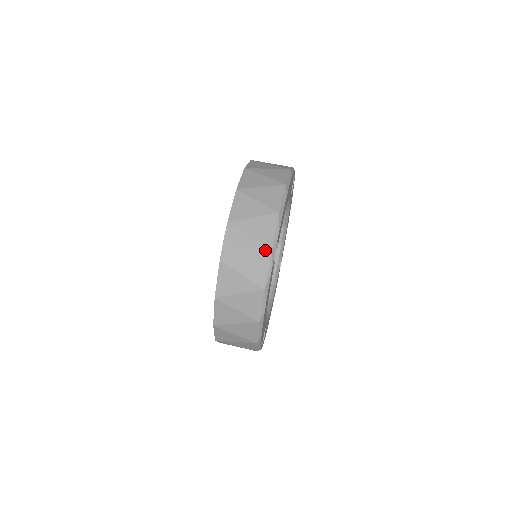
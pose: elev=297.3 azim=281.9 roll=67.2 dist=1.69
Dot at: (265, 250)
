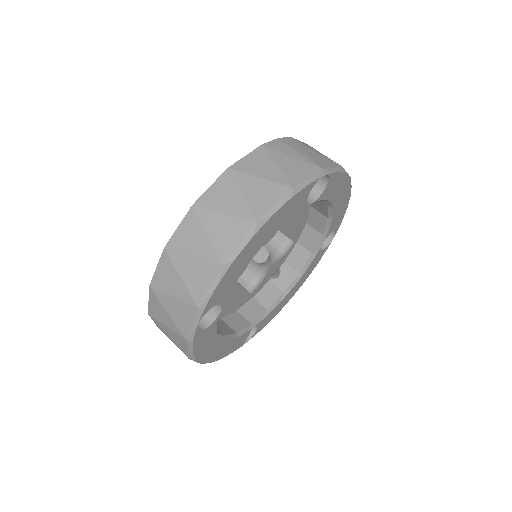
Dot at: (316, 165)
